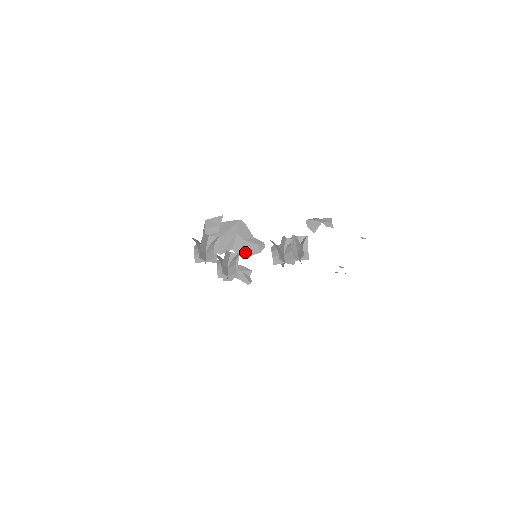
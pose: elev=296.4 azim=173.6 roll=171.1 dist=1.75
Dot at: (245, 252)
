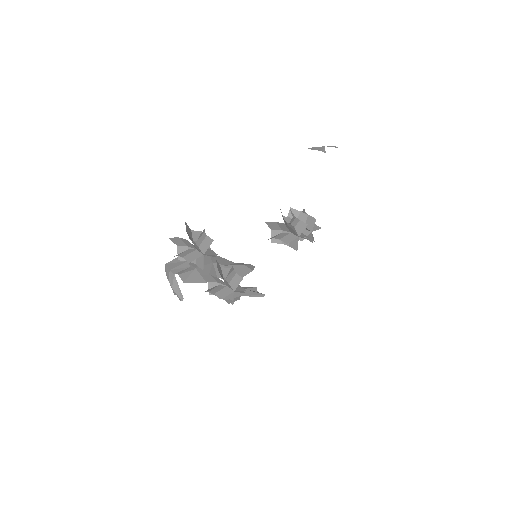
Dot at: occluded
